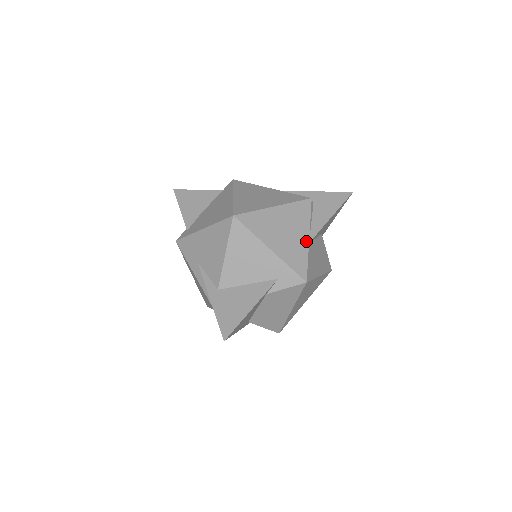
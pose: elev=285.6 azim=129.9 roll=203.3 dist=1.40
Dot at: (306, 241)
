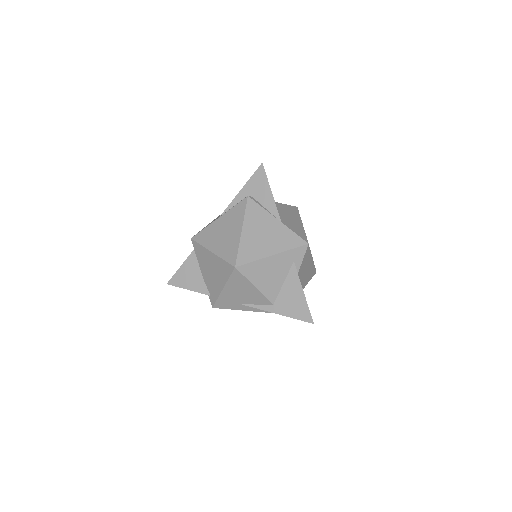
Dot at: (279, 223)
